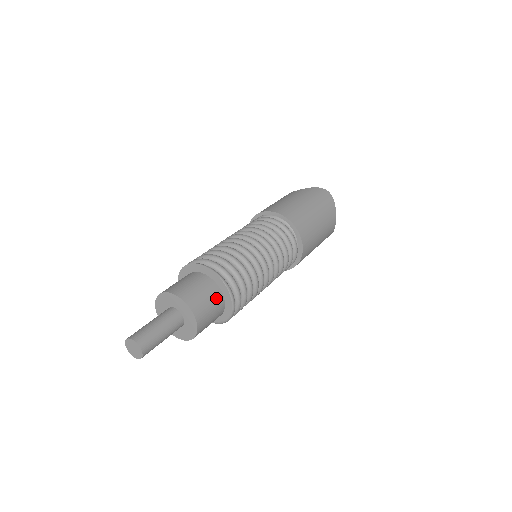
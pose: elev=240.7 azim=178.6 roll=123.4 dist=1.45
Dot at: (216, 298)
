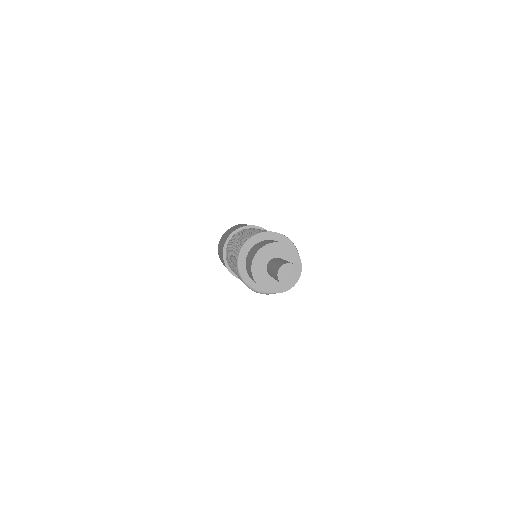
Dot at: occluded
